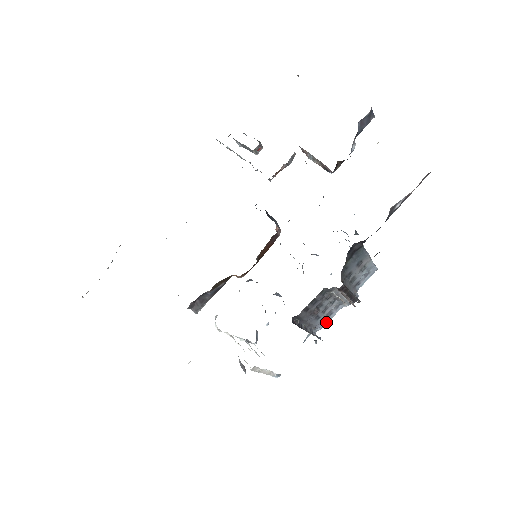
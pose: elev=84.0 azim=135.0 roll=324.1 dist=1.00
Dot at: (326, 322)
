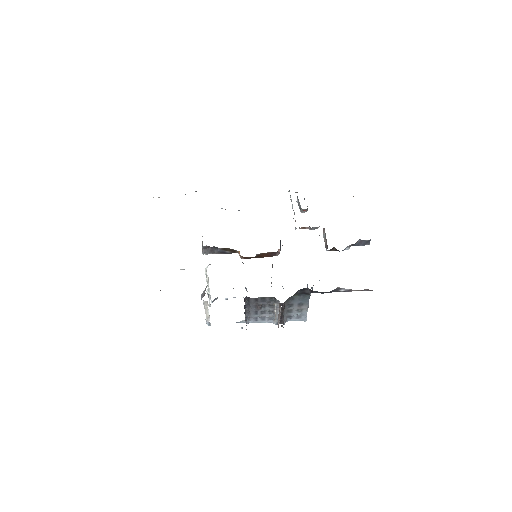
Dot at: (257, 322)
